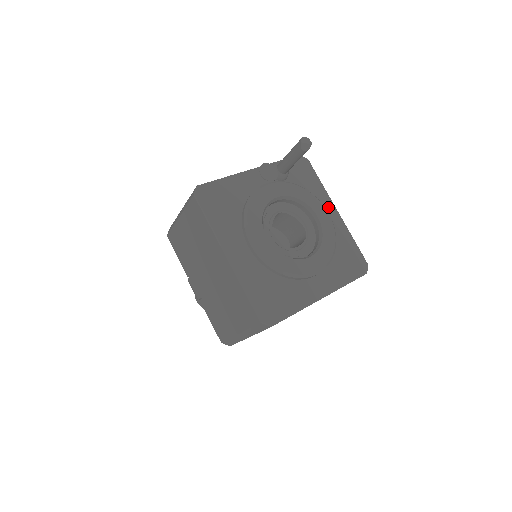
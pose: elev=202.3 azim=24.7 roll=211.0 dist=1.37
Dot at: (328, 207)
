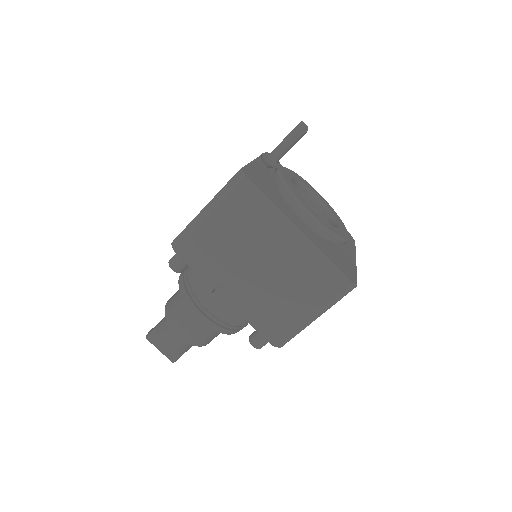
Dot at: occluded
